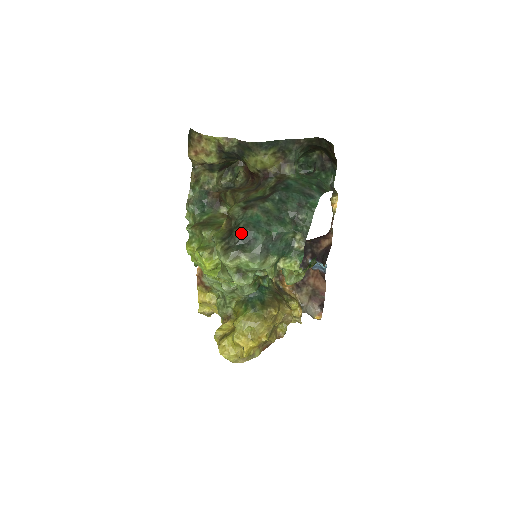
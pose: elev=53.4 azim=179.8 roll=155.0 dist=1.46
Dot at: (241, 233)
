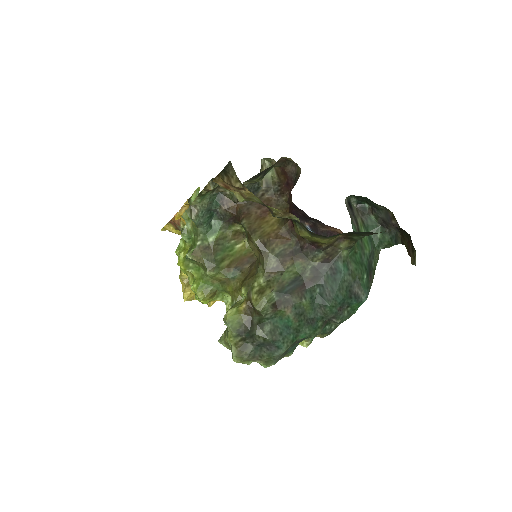
Dot at: (264, 340)
